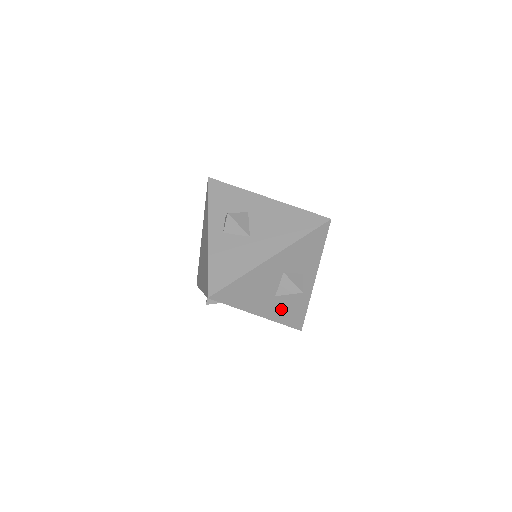
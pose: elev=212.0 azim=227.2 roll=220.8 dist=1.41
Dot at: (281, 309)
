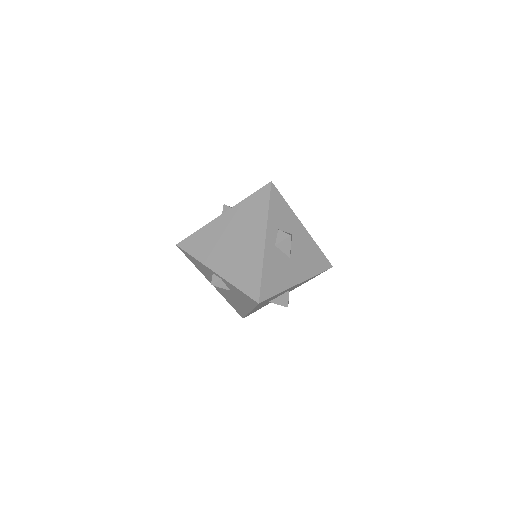
Dot at: (258, 308)
